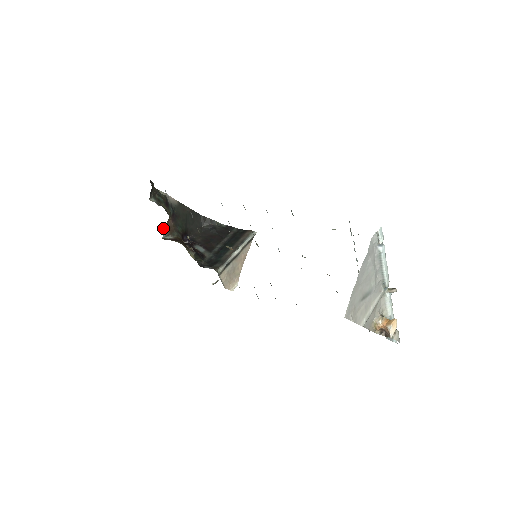
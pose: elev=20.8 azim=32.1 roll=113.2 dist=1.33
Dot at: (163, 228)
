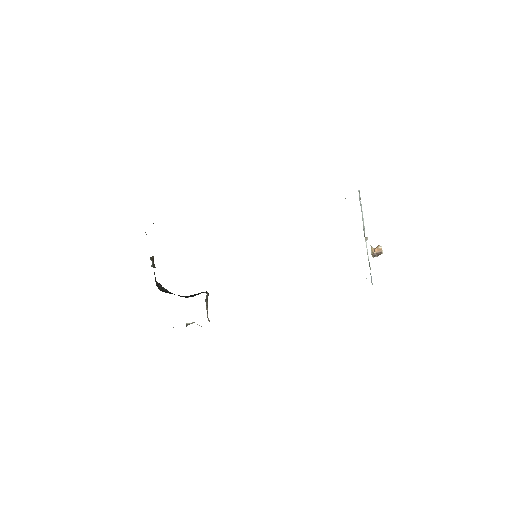
Dot at: (151, 259)
